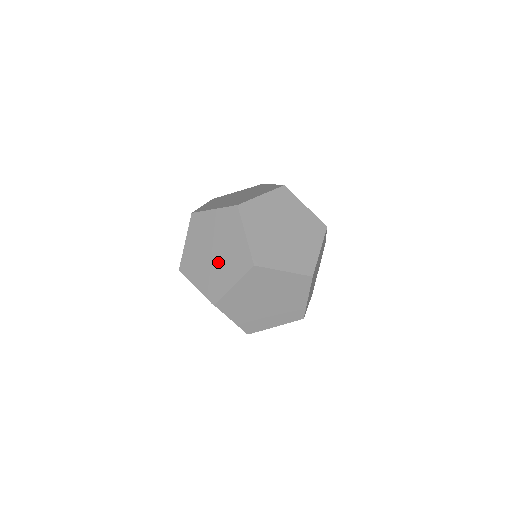
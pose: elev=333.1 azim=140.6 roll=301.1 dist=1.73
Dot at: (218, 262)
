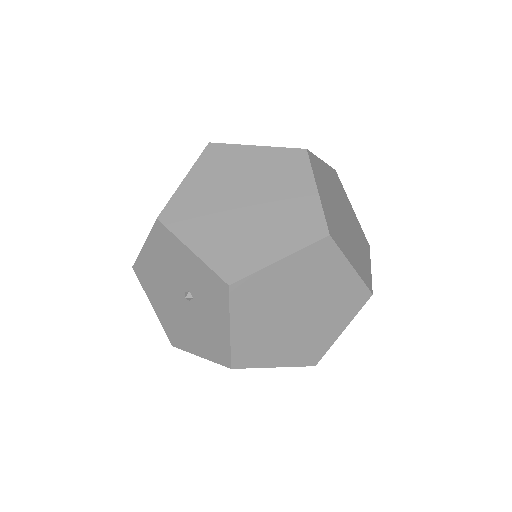
Dot at: (252, 219)
